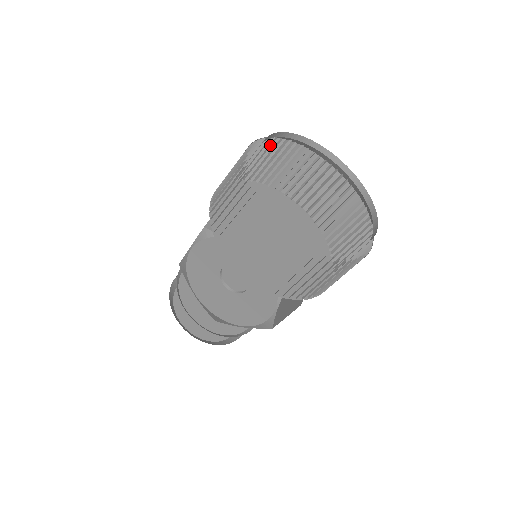
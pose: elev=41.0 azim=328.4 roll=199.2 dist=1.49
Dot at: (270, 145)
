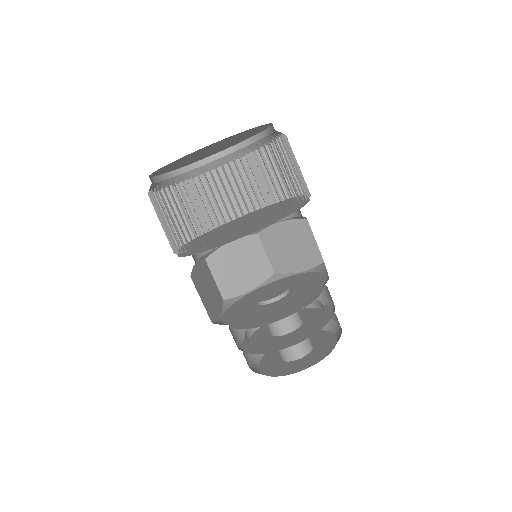
Dot at: (242, 168)
